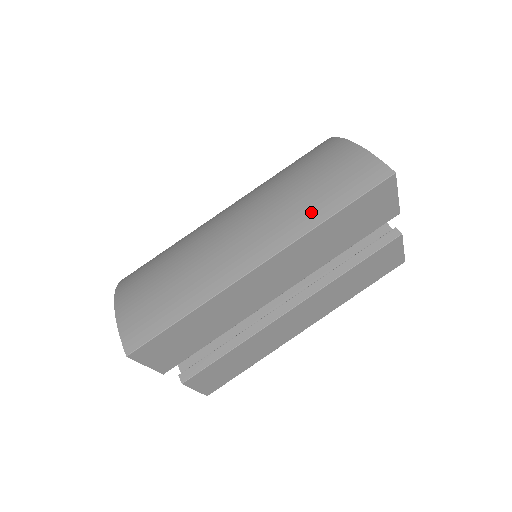
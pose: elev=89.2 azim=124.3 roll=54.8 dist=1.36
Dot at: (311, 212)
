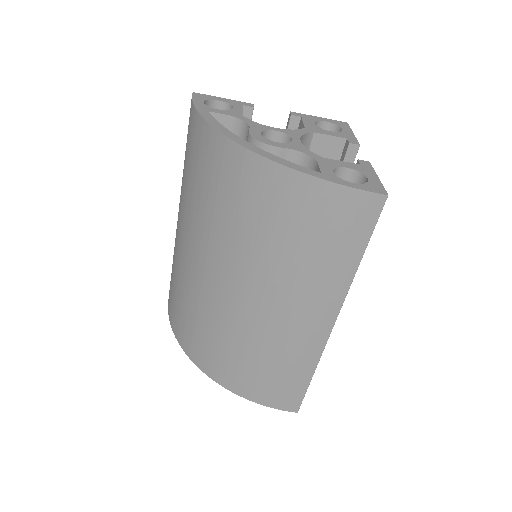
Dot at: (338, 270)
